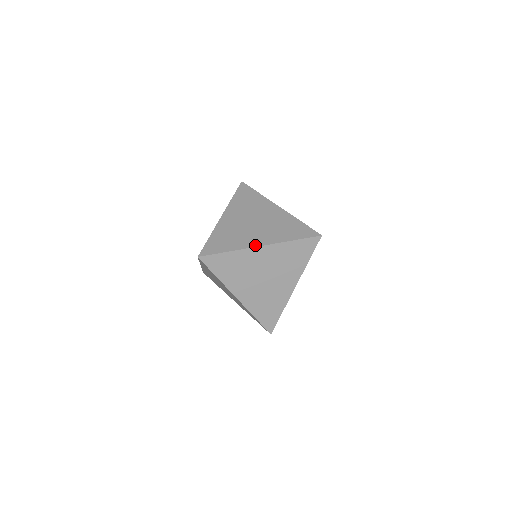
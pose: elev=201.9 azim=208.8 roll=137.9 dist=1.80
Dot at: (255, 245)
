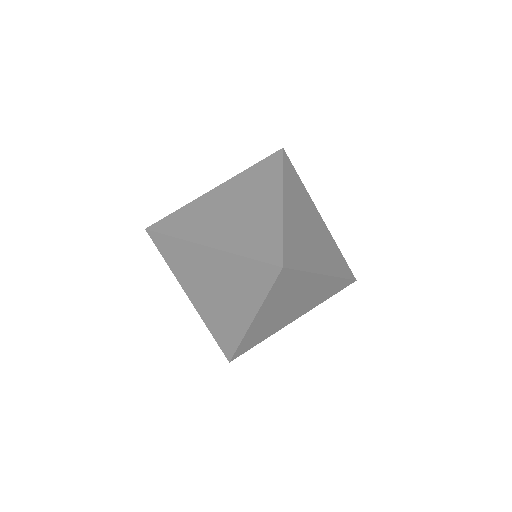
Dot at: (202, 242)
